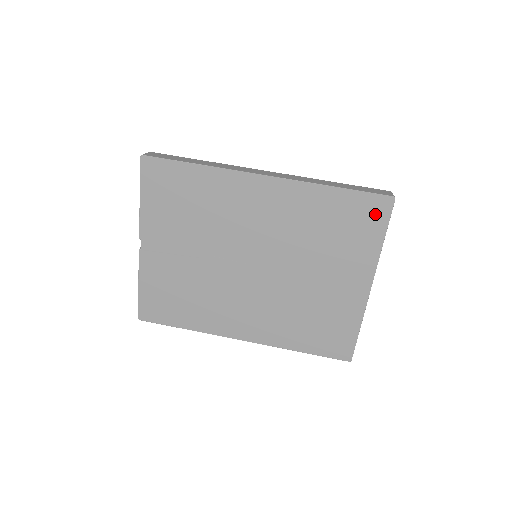
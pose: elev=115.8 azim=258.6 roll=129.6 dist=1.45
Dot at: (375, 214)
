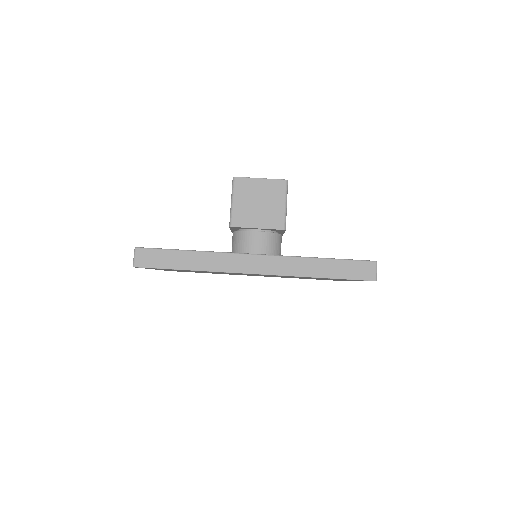
Dot at: (358, 280)
